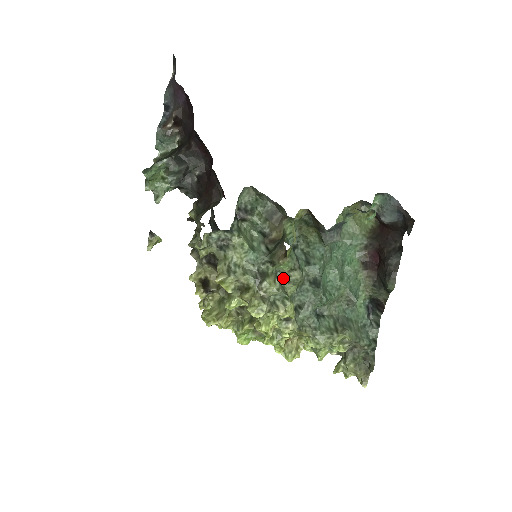
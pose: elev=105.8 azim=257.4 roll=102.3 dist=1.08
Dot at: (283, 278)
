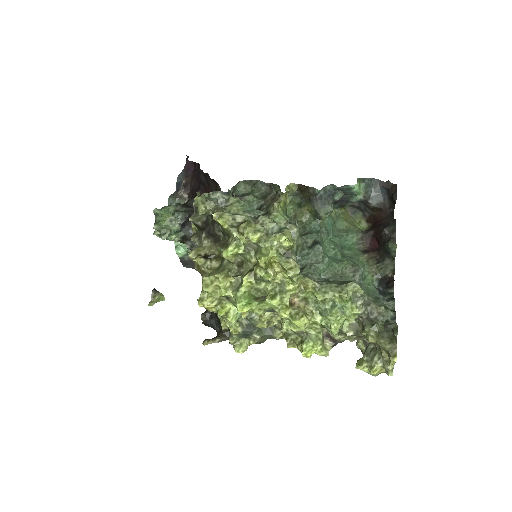
Dot at: occluded
